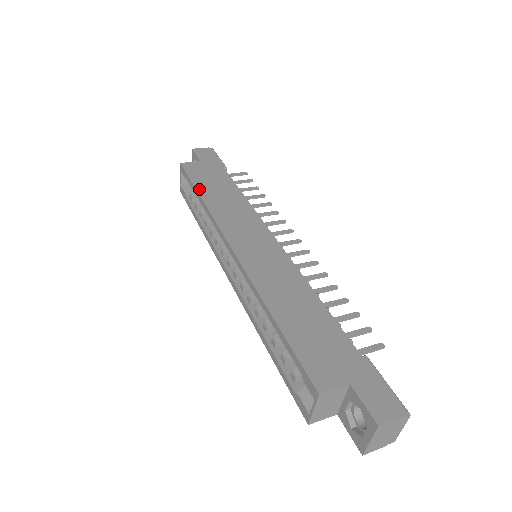
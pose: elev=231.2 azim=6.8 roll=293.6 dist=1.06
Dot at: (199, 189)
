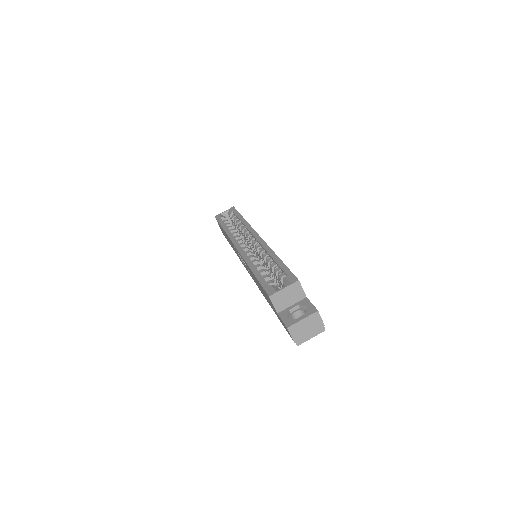
Dot at: occluded
